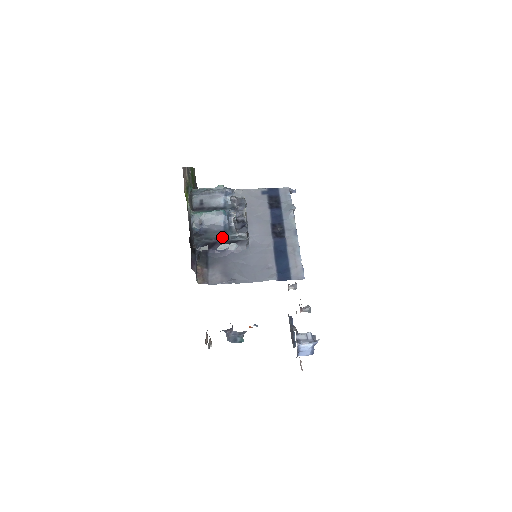
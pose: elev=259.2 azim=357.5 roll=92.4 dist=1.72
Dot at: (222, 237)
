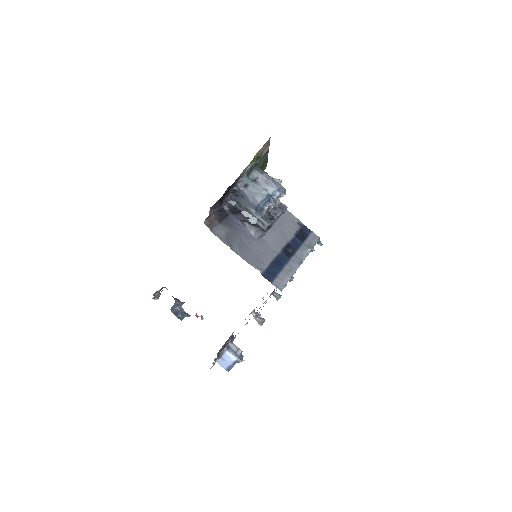
Dot at: (250, 211)
